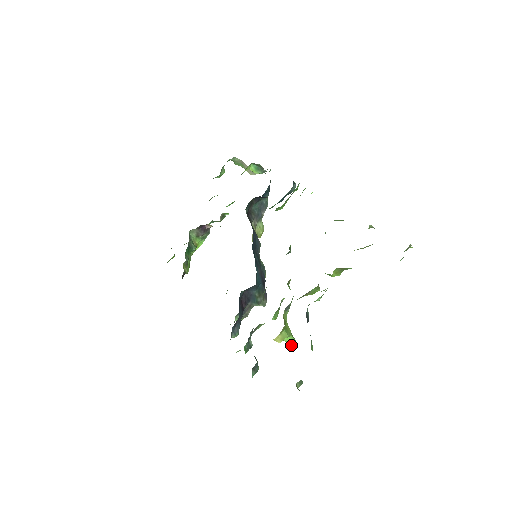
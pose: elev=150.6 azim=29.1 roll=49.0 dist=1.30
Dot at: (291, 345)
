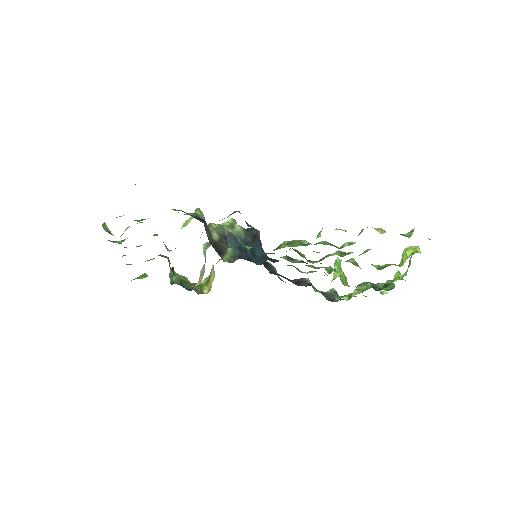
Dot at: occluded
